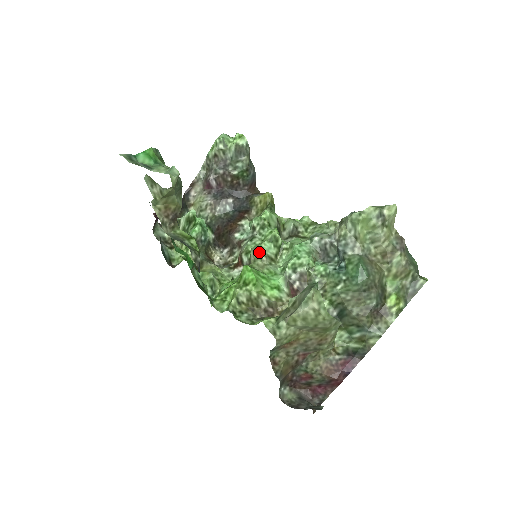
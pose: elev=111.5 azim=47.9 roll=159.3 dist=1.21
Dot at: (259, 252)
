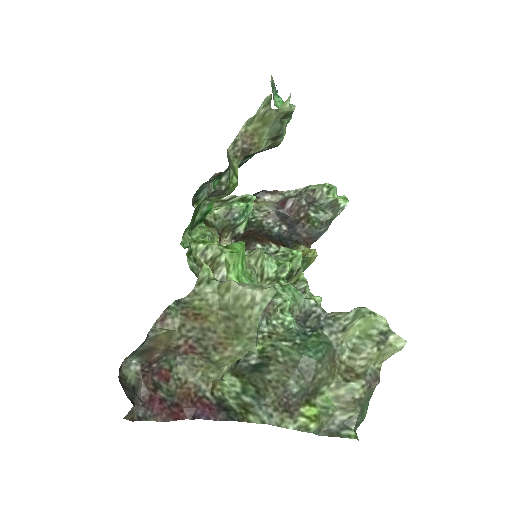
Dot at: (262, 255)
